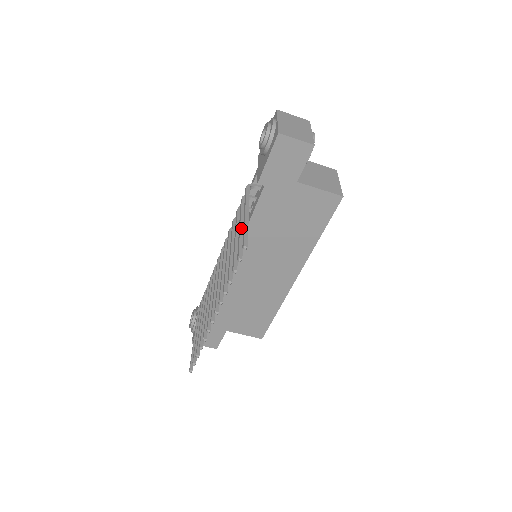
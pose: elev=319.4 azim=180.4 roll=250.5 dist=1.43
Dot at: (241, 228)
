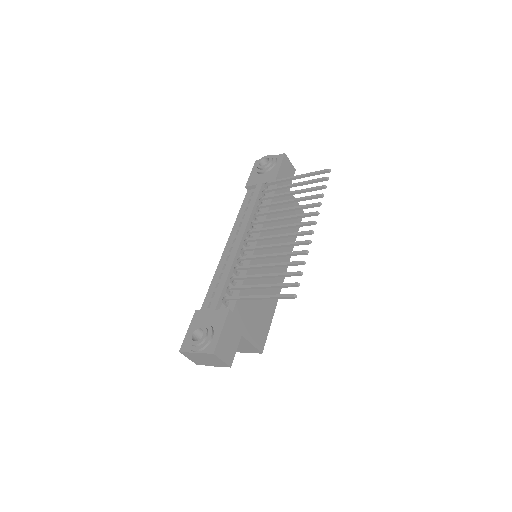
Dot at: (298, 183)
